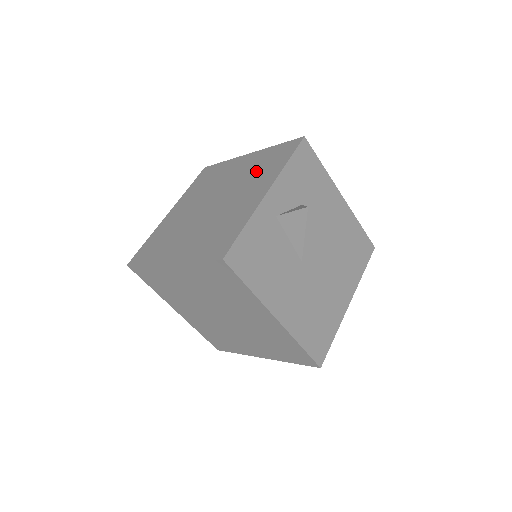
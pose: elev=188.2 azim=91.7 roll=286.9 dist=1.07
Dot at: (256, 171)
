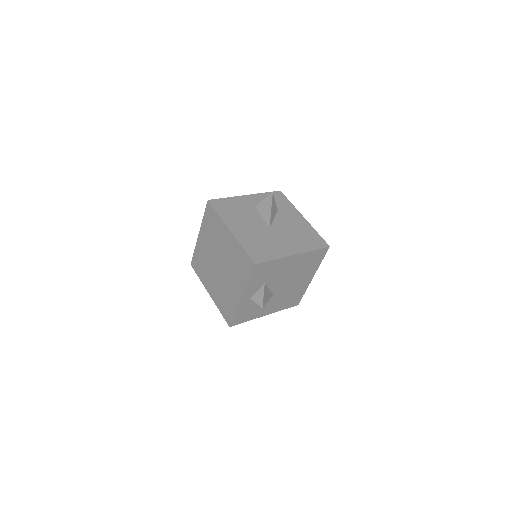
Dot at: (235, 265)
